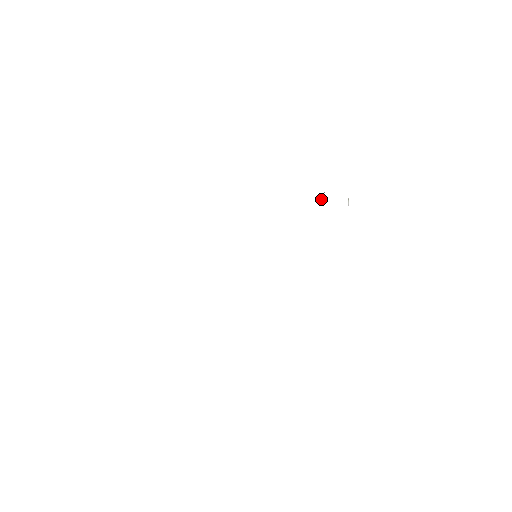
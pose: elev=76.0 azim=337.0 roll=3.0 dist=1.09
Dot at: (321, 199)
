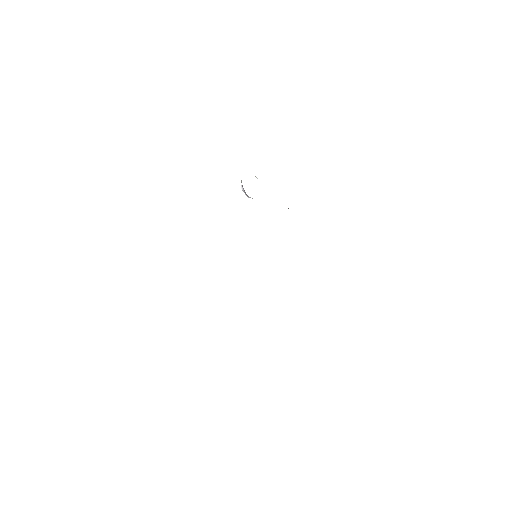
Dot at: (244, 192)
